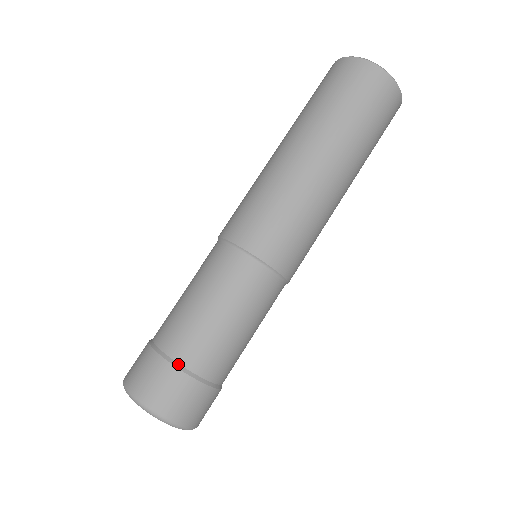
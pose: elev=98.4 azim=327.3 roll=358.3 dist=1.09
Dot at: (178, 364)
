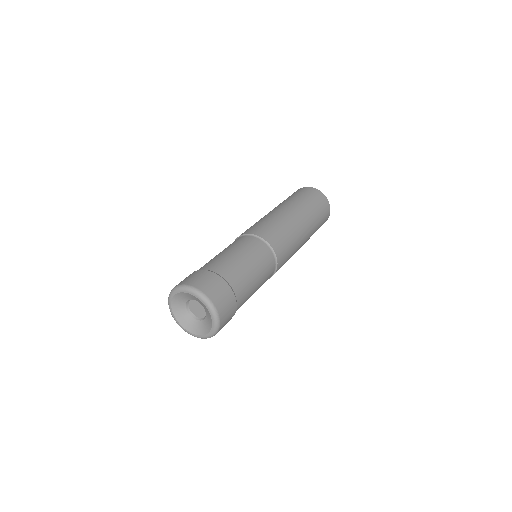
Dot at: (202, 270)
